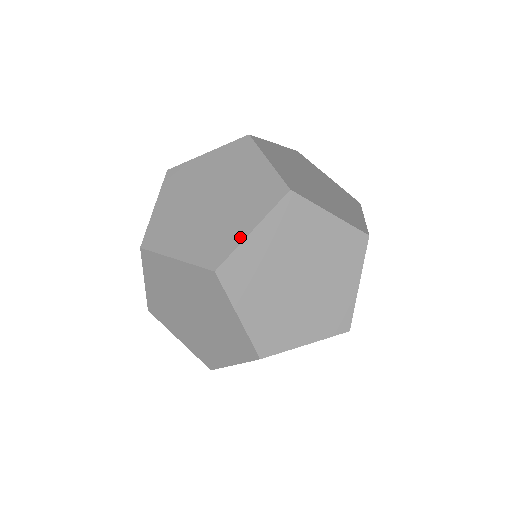
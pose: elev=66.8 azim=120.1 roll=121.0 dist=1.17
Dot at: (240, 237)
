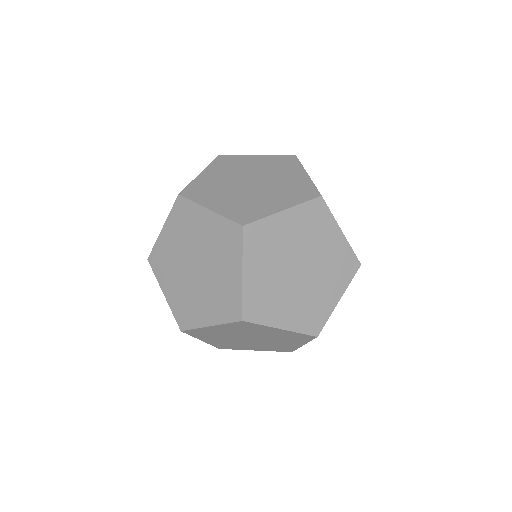
Dot at: (271, 211)
